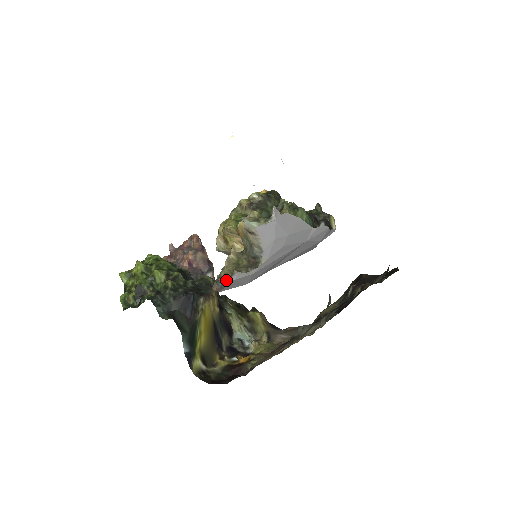
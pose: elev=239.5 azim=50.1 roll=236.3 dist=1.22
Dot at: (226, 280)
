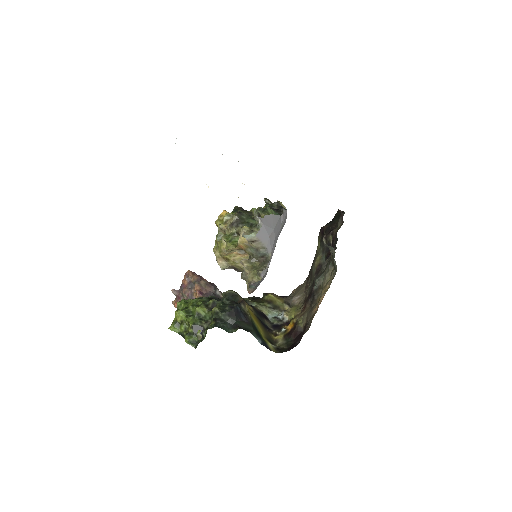
Dot at: (257, 281)
